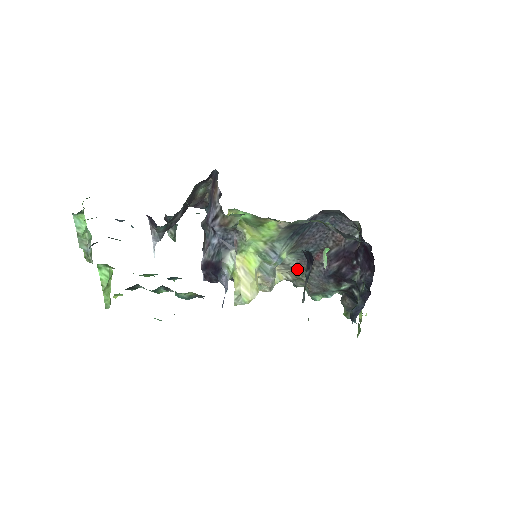
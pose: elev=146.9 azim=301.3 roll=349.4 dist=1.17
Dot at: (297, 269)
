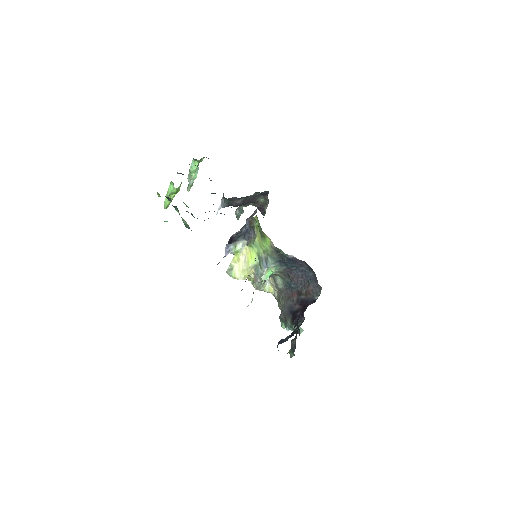
Dot at: (282, 293)
